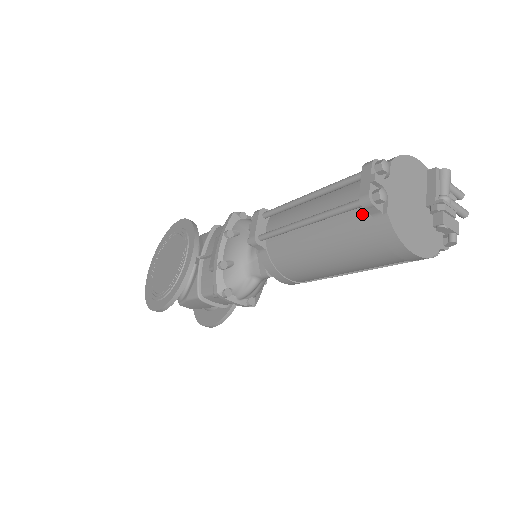
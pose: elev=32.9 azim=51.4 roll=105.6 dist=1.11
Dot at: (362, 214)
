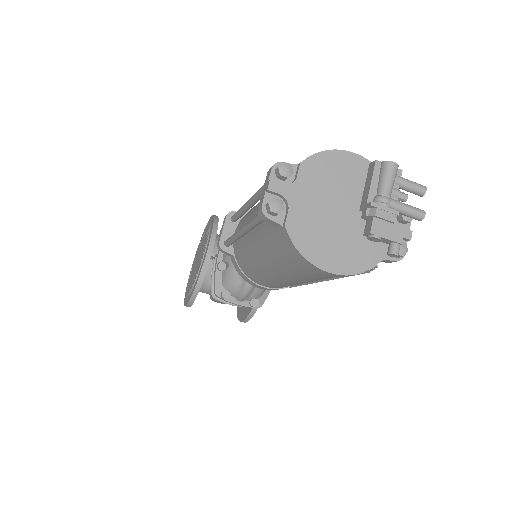
Dot at: occluded
